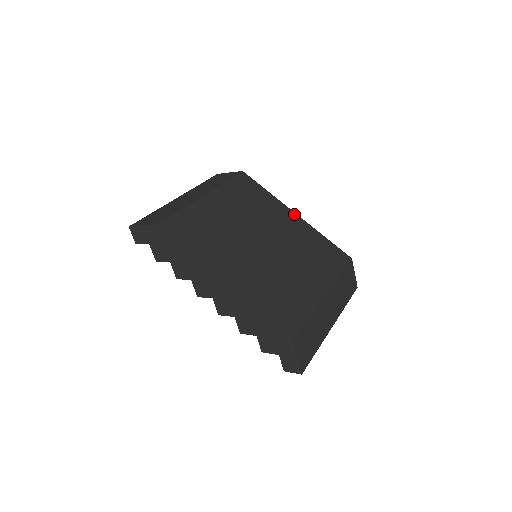
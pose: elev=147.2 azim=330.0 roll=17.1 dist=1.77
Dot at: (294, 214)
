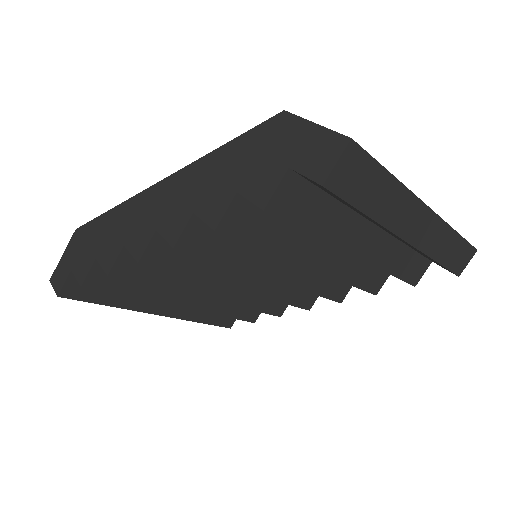
Dot at: occluded
